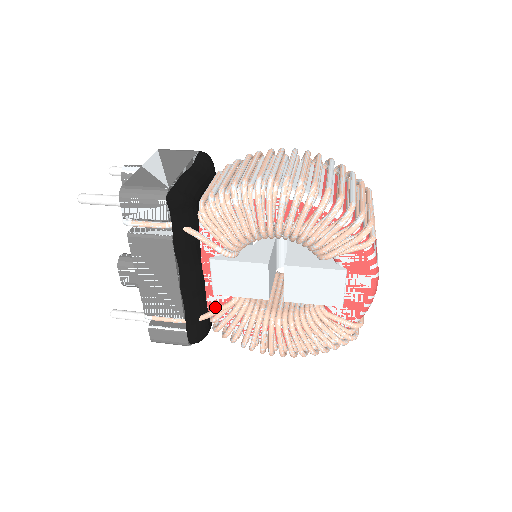
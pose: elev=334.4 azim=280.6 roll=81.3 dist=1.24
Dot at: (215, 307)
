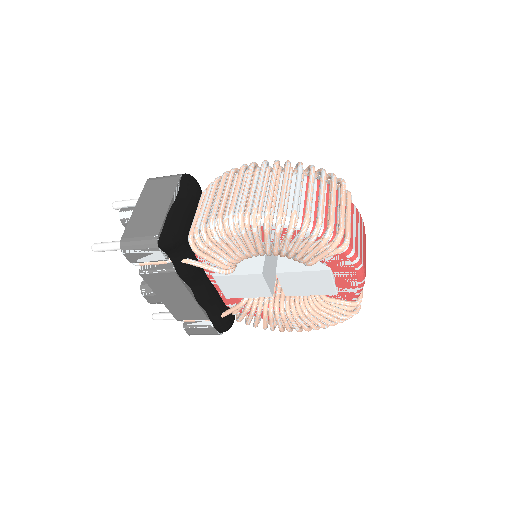
Dot at: (232, 304)
